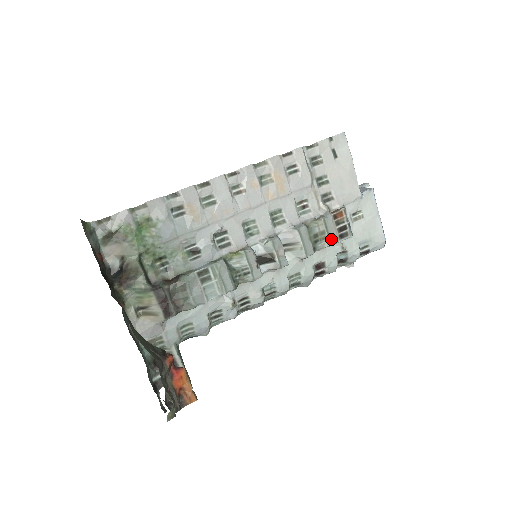
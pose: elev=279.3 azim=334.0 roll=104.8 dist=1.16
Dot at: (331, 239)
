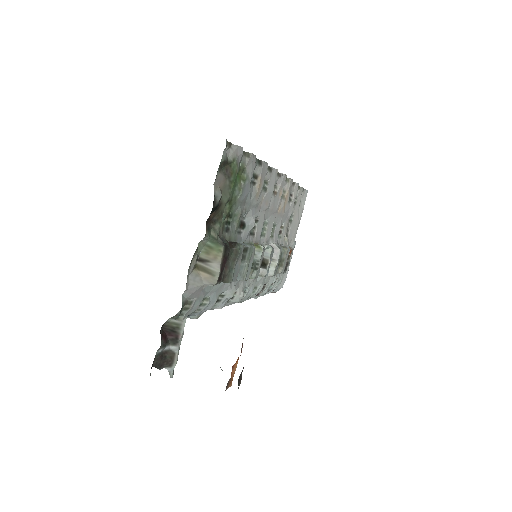
Dot at: (282, 268)
